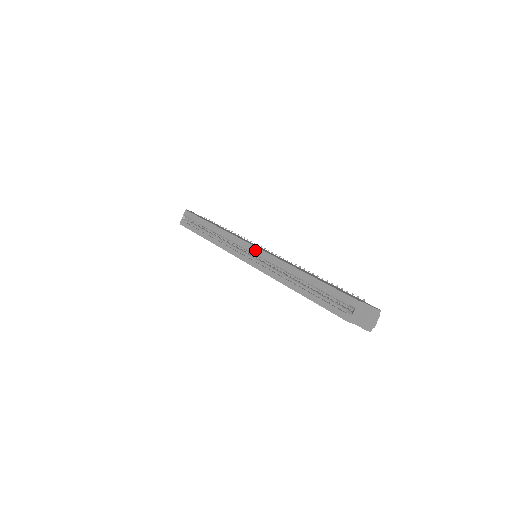
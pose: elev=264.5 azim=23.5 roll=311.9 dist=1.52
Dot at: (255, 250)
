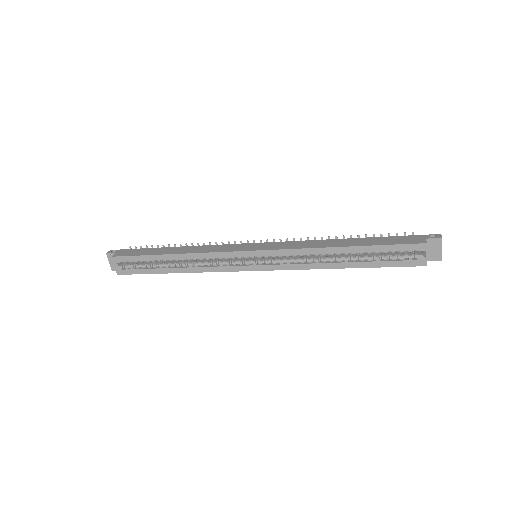
Dot at: (258, 254)
